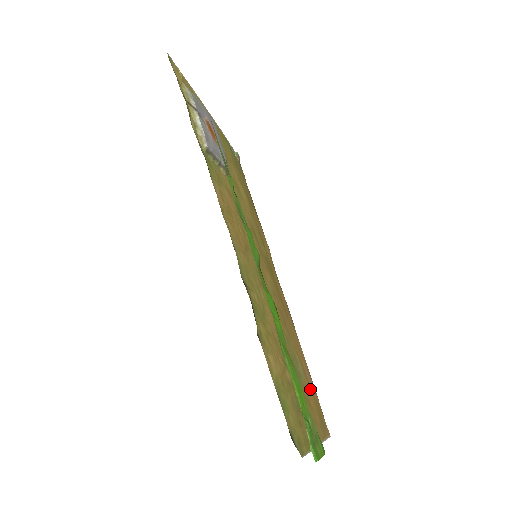
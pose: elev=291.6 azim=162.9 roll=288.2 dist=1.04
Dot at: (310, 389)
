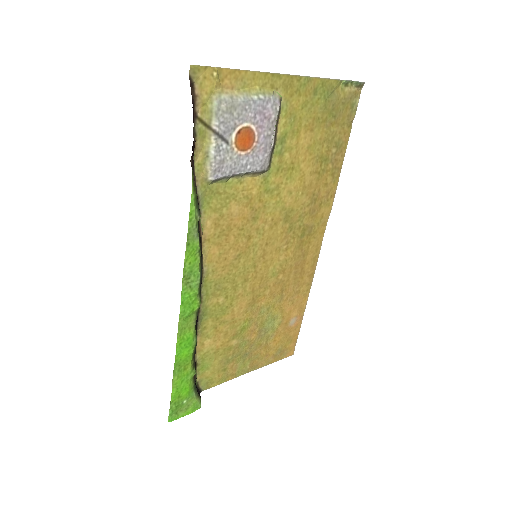
Dot at: (284, 332)
